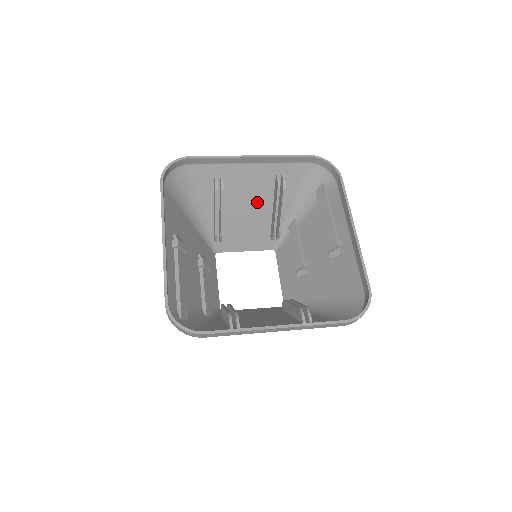
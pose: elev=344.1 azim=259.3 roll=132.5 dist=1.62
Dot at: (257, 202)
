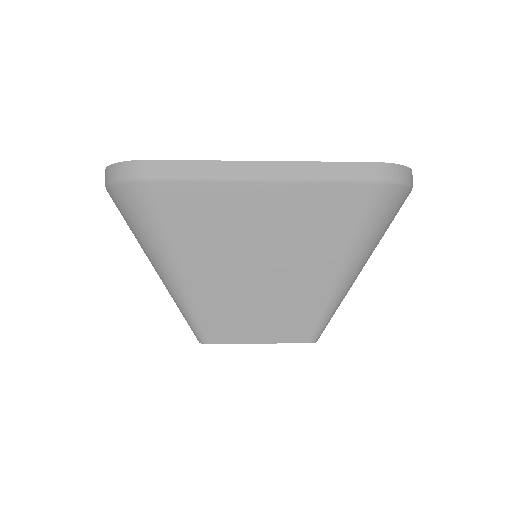
Dot at: occluded
